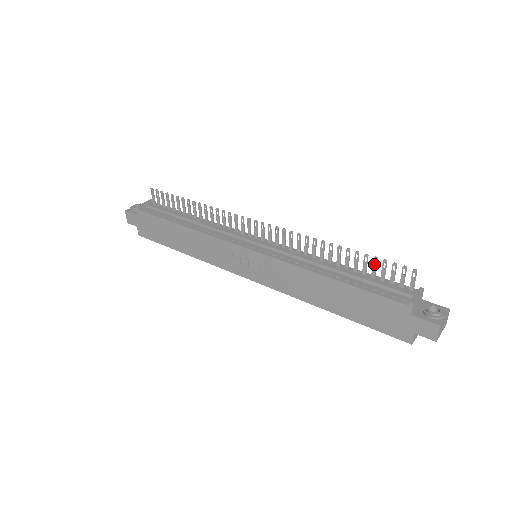
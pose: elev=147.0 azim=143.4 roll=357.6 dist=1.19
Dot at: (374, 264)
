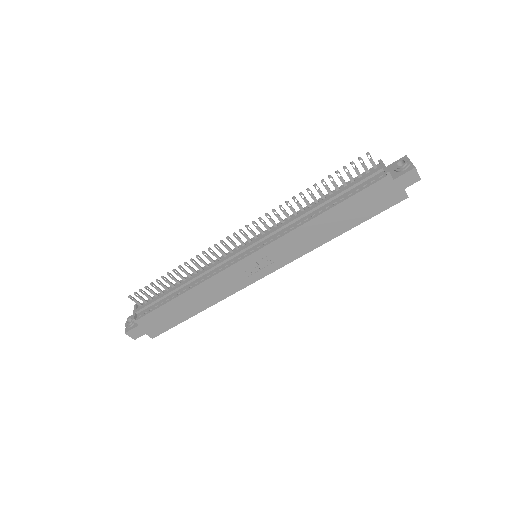
Dot at: (339, 177)
